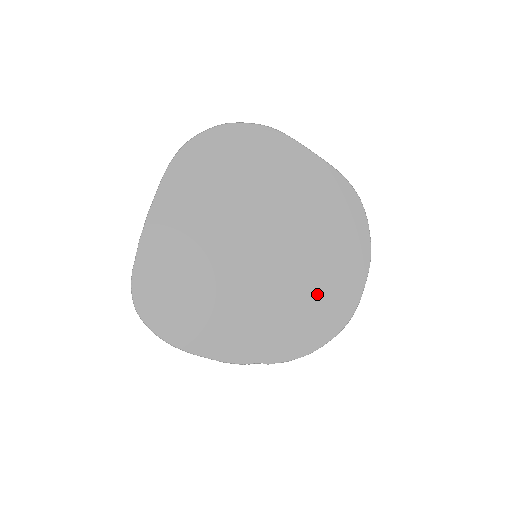
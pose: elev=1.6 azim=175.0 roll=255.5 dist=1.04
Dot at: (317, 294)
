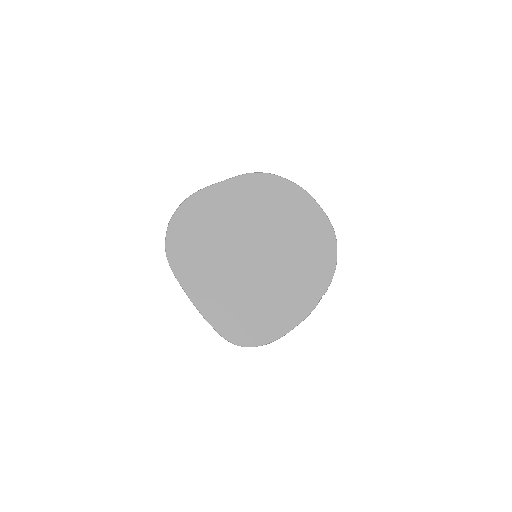
Dot at: (305, 237)
